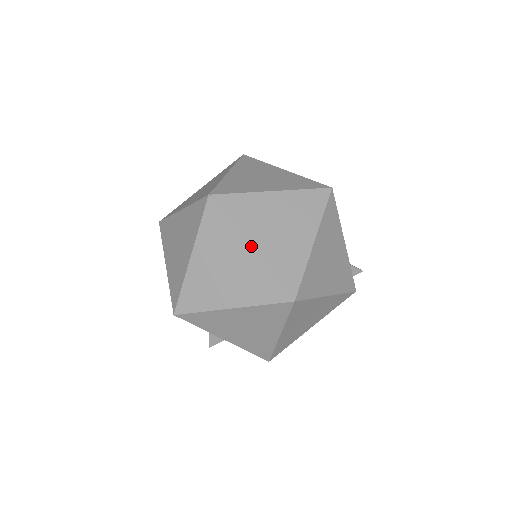
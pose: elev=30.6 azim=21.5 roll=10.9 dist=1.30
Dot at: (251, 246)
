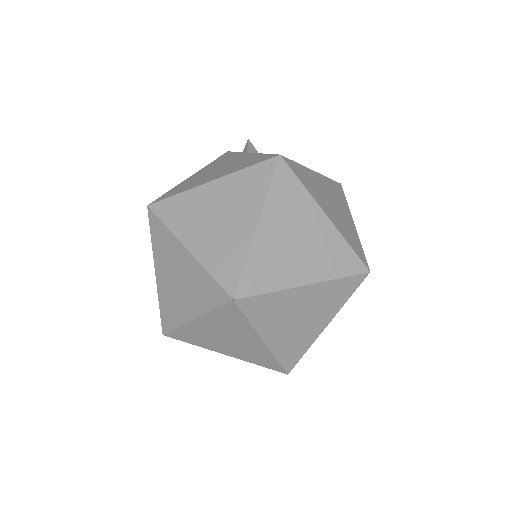
Dot at: (264, 341)
